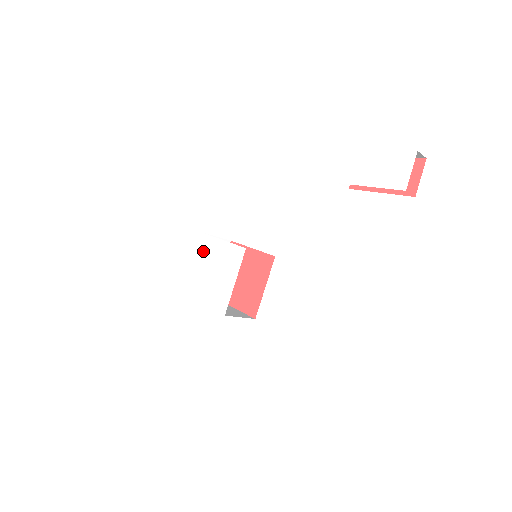
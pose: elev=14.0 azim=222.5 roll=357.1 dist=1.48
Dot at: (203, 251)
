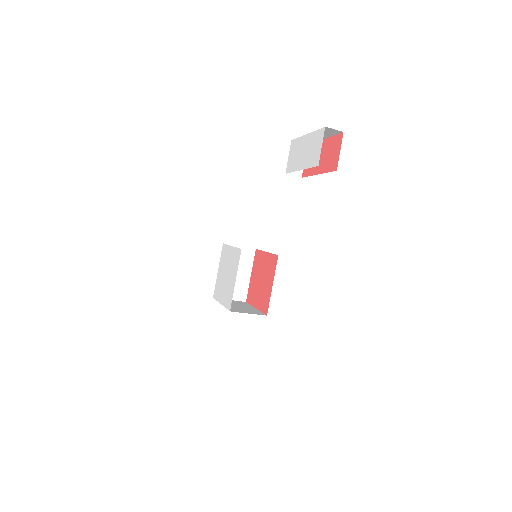
Dot at: (223, 259)
